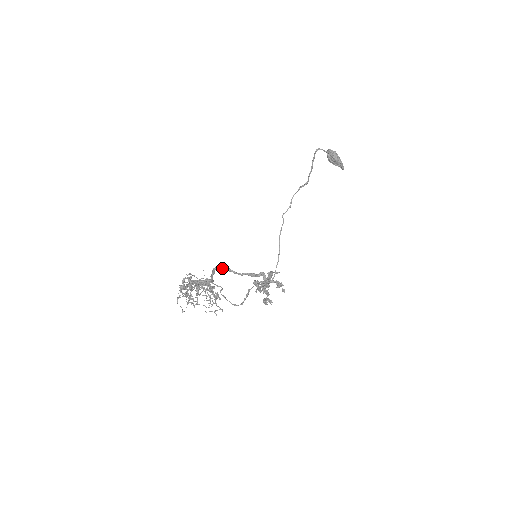
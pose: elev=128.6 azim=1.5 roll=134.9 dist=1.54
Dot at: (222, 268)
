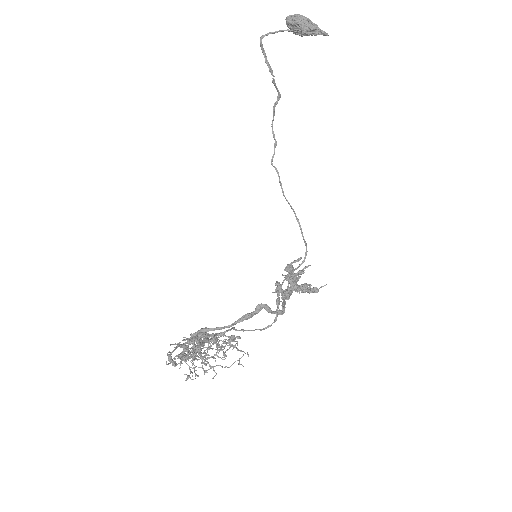
Dot at: (199, 332)
